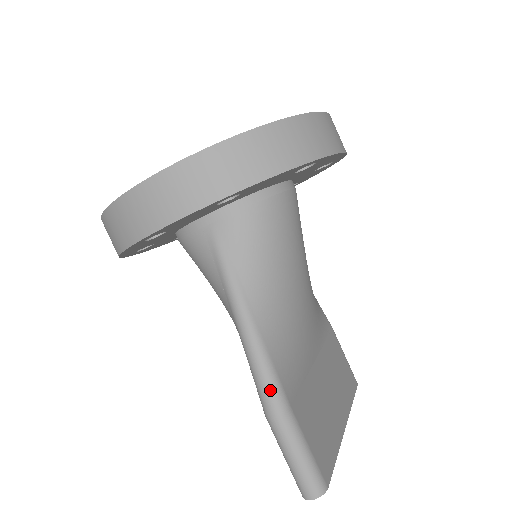
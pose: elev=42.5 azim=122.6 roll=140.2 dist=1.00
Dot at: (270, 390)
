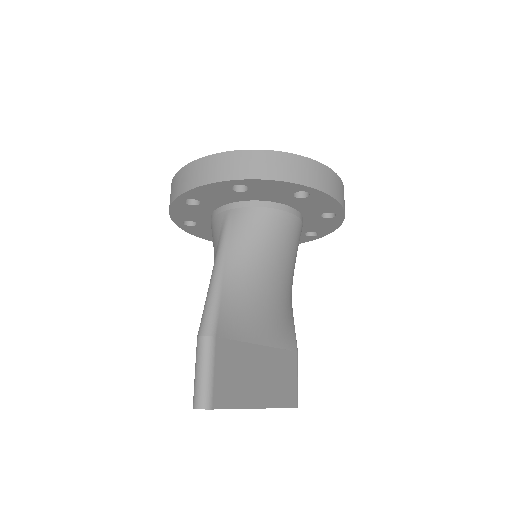
Dot at: (208, 318)
